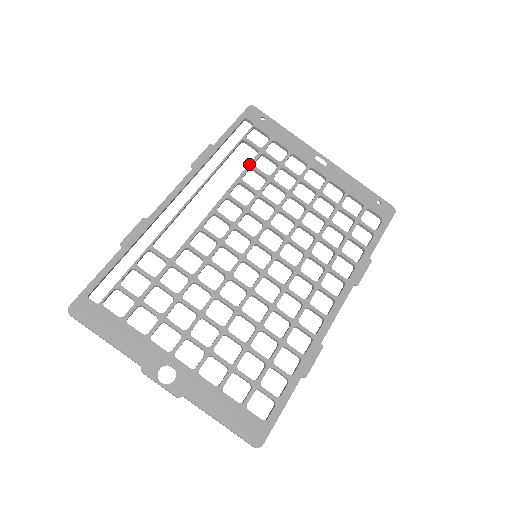
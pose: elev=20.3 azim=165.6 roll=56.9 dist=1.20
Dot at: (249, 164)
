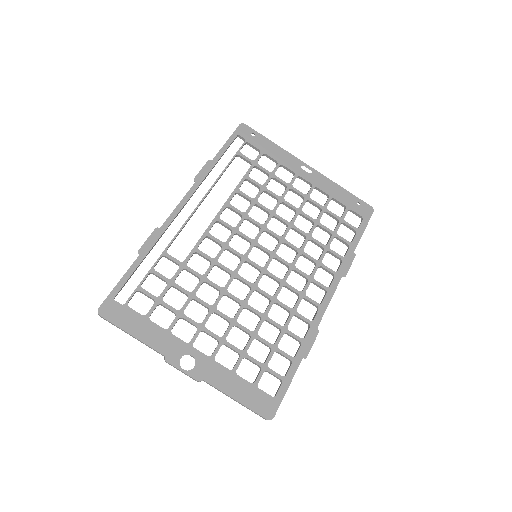
Dot at: (244, 176)
